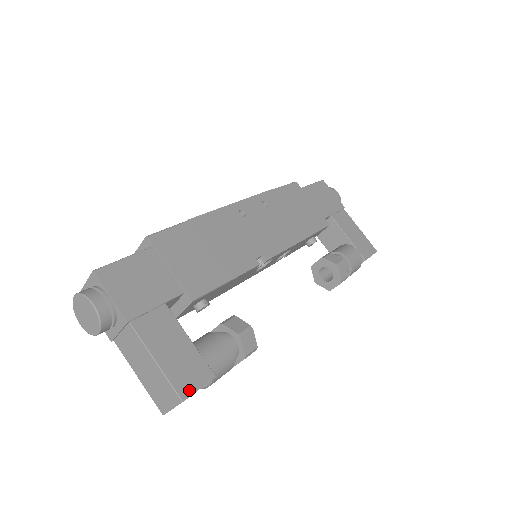
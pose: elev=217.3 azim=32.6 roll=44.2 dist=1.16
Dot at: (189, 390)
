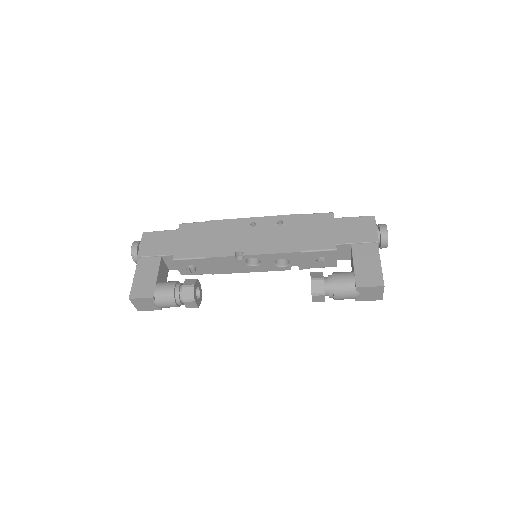
Dot at: (136, 296)
